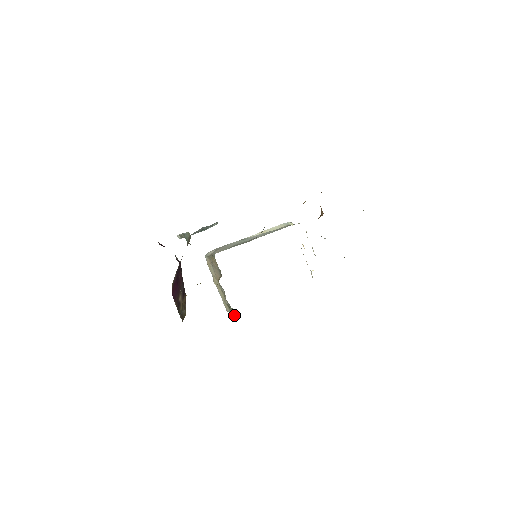
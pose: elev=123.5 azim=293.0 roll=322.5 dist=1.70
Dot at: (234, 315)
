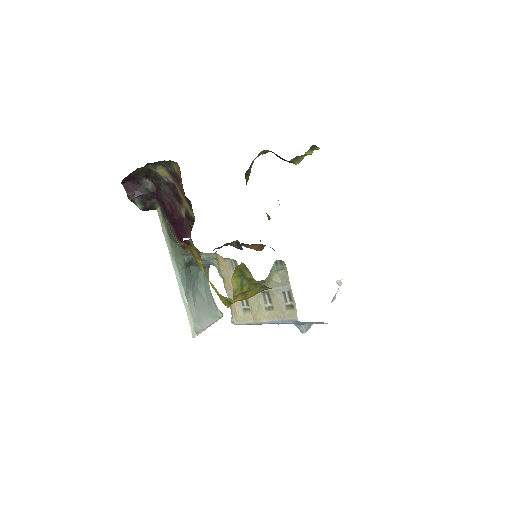
Dot at: (287, 276)
